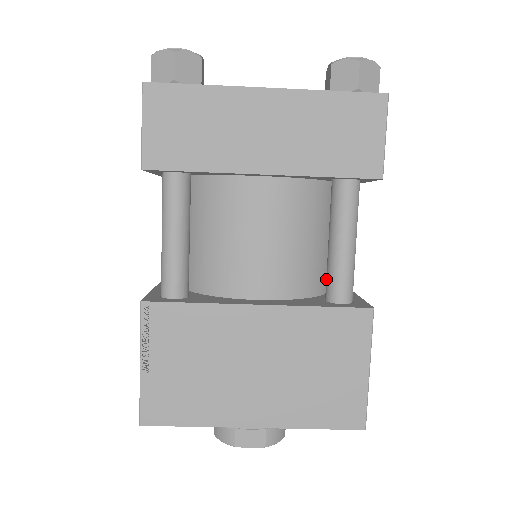
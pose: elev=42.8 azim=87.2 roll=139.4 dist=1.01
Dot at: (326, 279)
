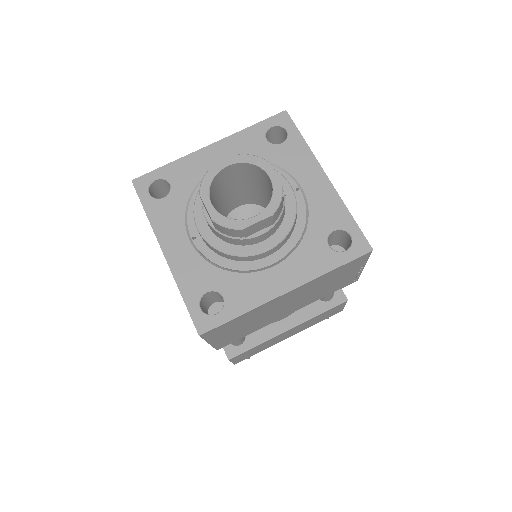
Dot at: occluded
